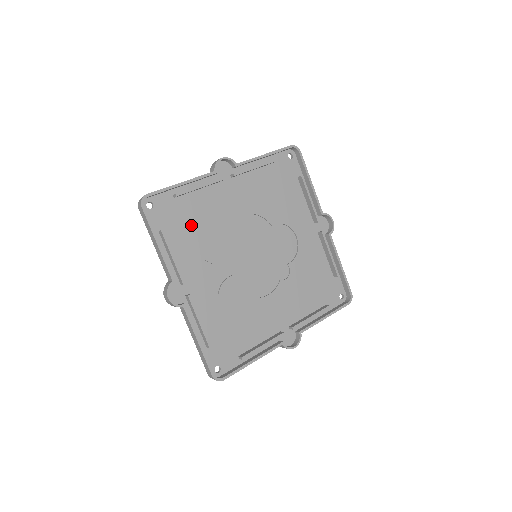
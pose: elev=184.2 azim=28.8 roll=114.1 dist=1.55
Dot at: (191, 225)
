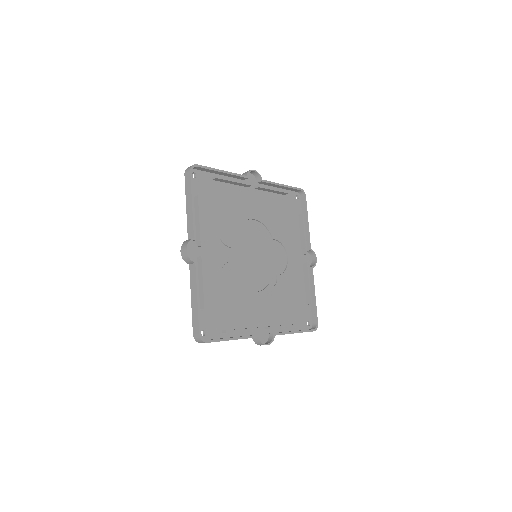
Dot at: (218, 206)
